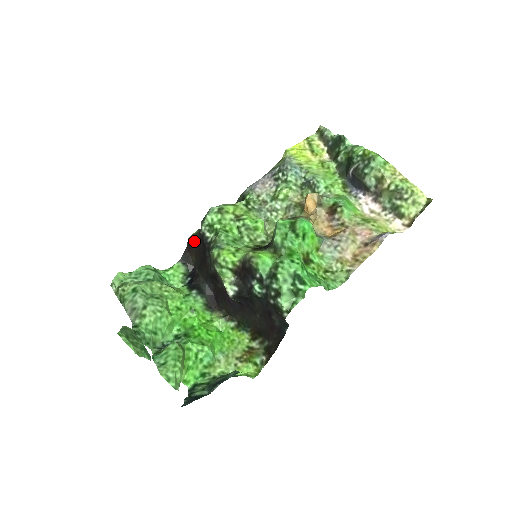
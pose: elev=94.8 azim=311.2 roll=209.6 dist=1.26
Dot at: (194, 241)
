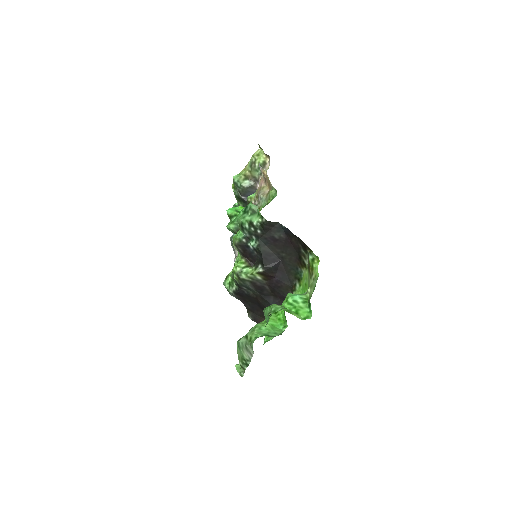
Dot at: (251, 313)
